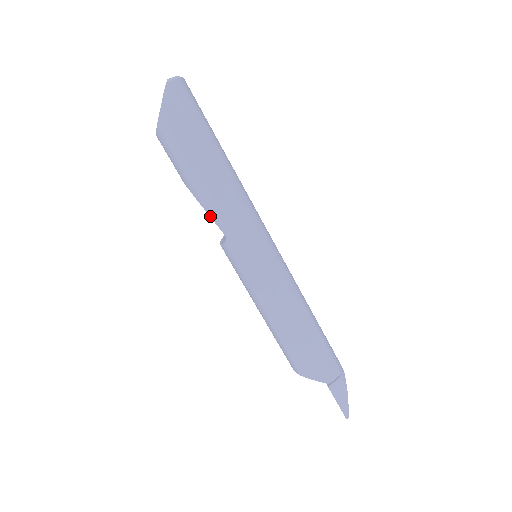
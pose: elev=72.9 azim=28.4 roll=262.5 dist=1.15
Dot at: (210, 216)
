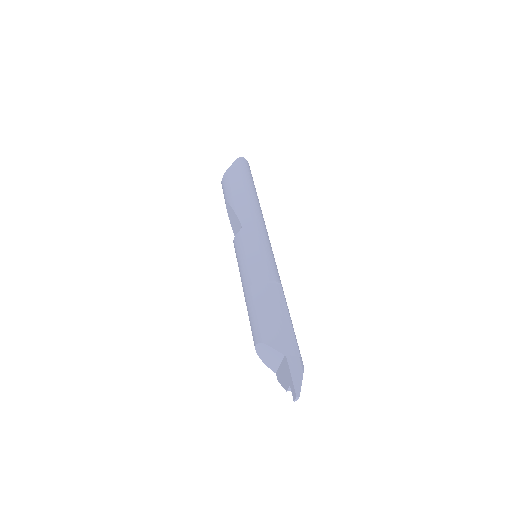
Dot at: (237, 214)
